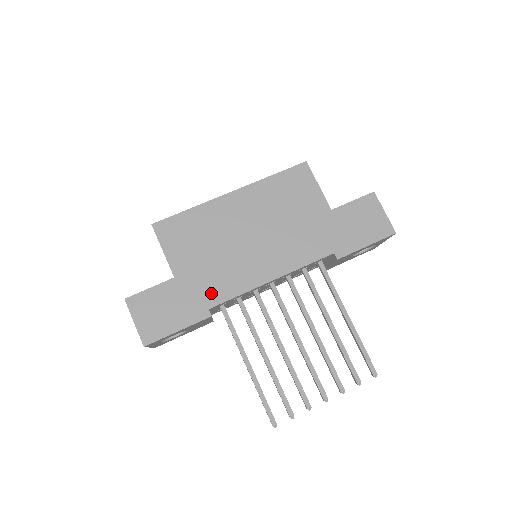
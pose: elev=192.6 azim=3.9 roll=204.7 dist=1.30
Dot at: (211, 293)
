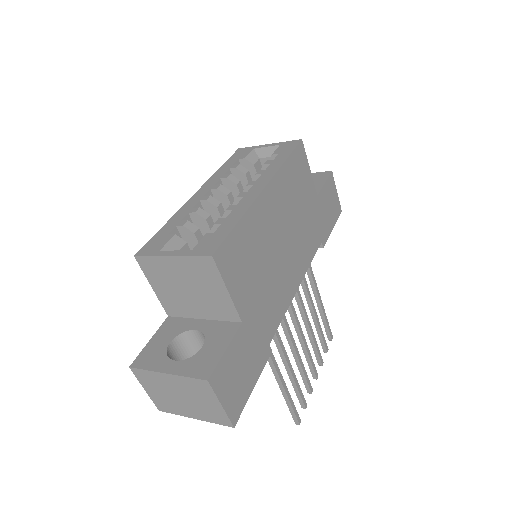
Dot at: (269, 325)
